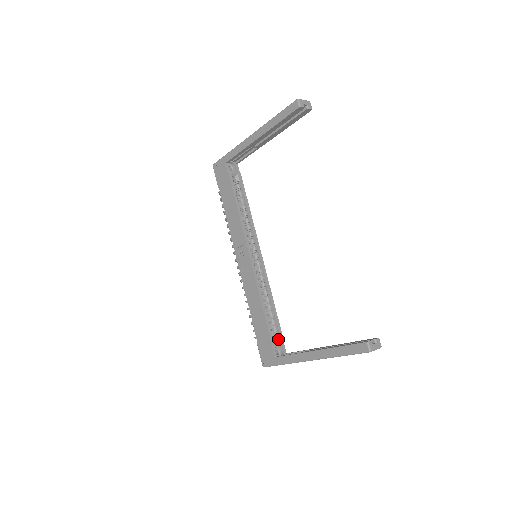
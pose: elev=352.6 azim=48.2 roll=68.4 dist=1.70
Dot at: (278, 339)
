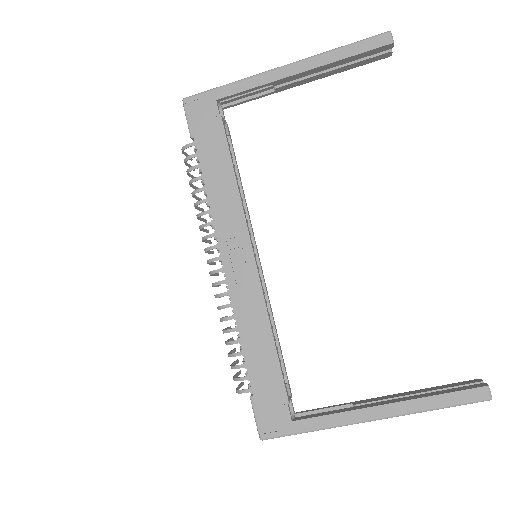
Dot at: (287, 390)
